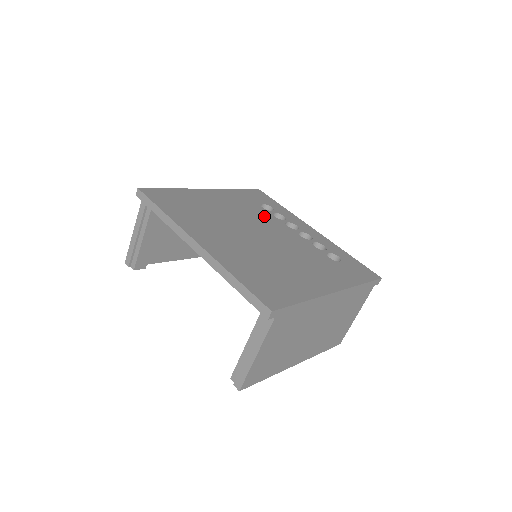
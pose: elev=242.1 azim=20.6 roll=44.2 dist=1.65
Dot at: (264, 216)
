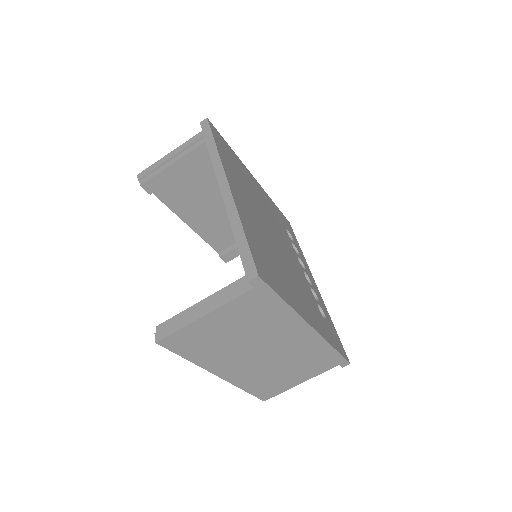
Dot at: (285, 235)
